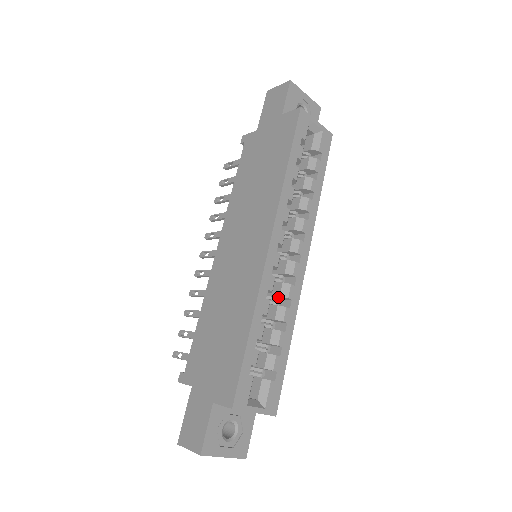
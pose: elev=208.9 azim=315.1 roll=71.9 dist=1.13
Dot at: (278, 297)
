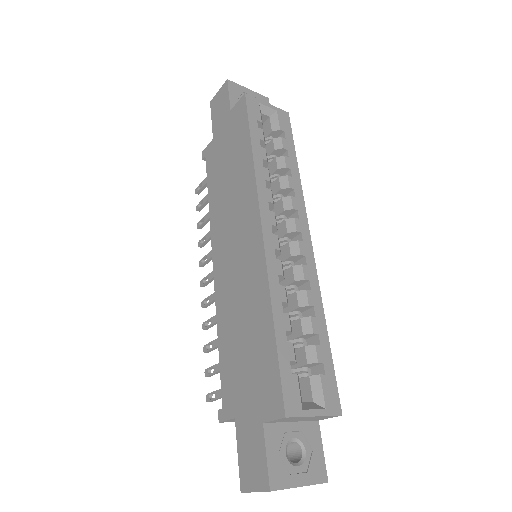
Dot at: (294, 284)
